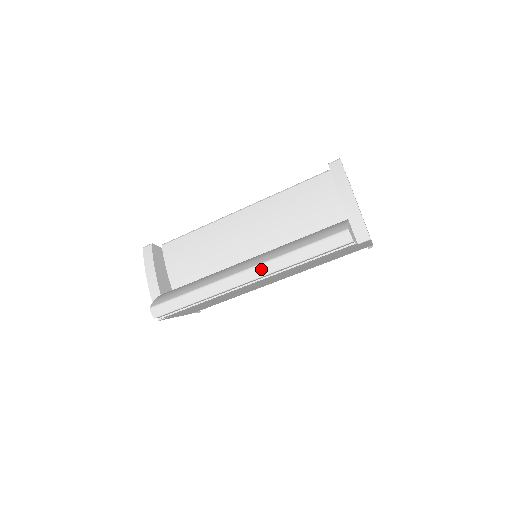
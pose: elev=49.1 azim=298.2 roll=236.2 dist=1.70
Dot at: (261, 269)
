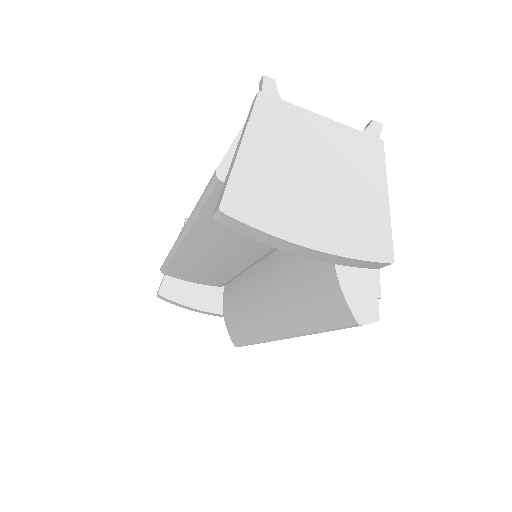
Dot at: occluded
